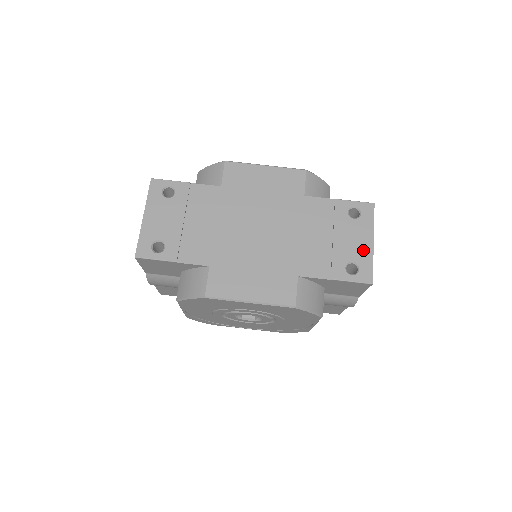
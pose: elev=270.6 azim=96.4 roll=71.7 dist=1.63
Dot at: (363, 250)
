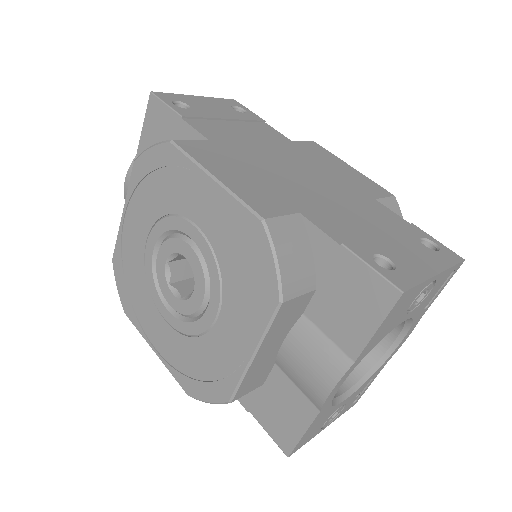
Dot at: (416, 266)
